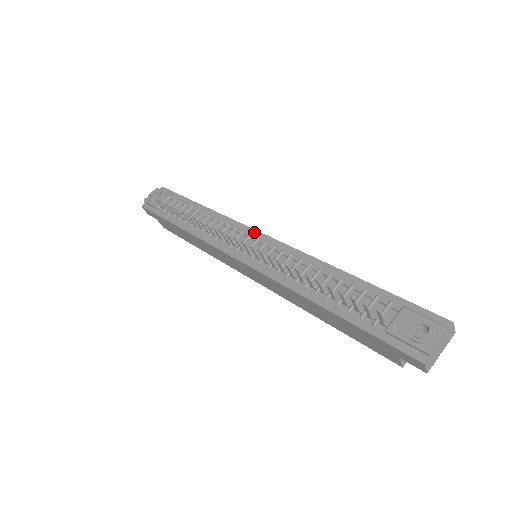
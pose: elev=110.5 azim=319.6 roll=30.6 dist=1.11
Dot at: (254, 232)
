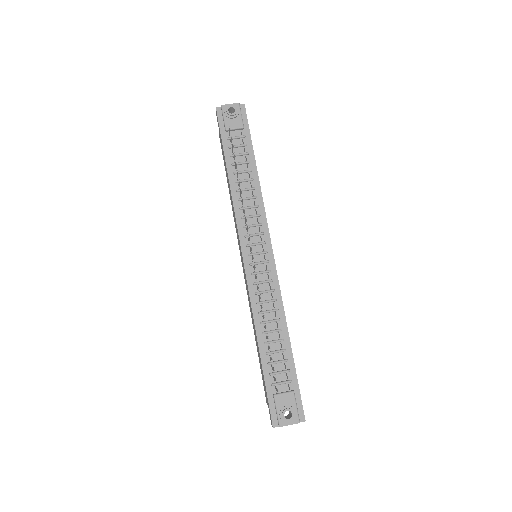
Dot at: (269, 242)
